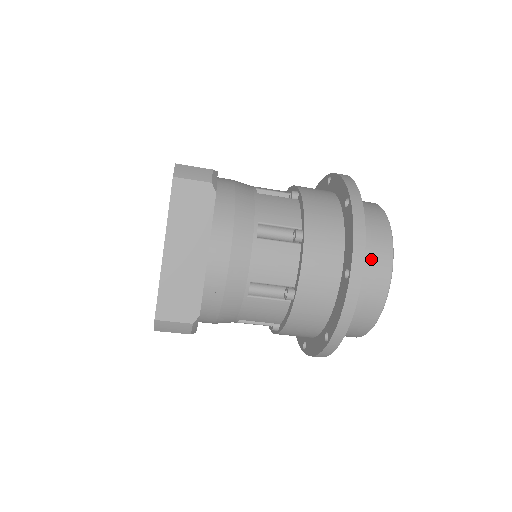
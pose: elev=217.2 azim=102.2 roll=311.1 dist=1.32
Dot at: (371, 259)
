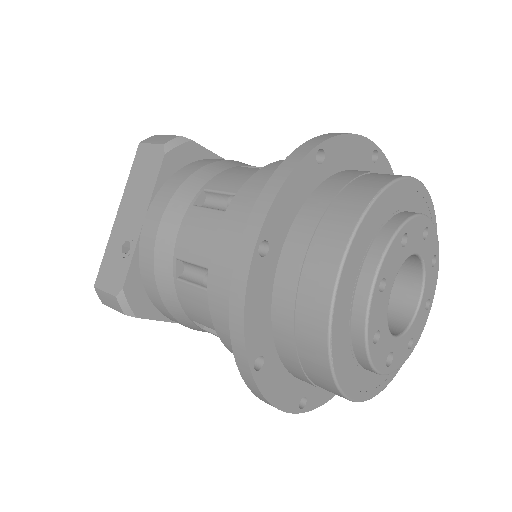
Dot at: (320, 387)
